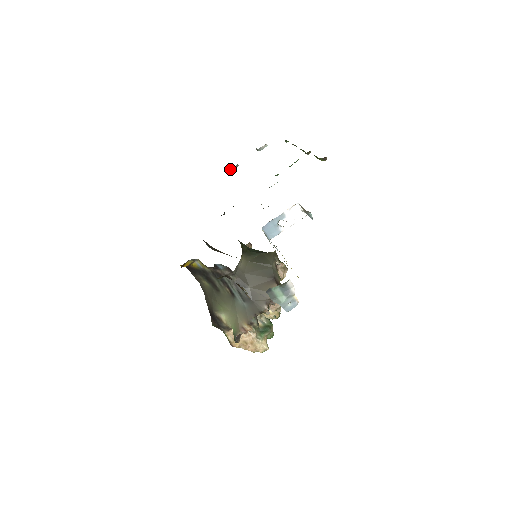
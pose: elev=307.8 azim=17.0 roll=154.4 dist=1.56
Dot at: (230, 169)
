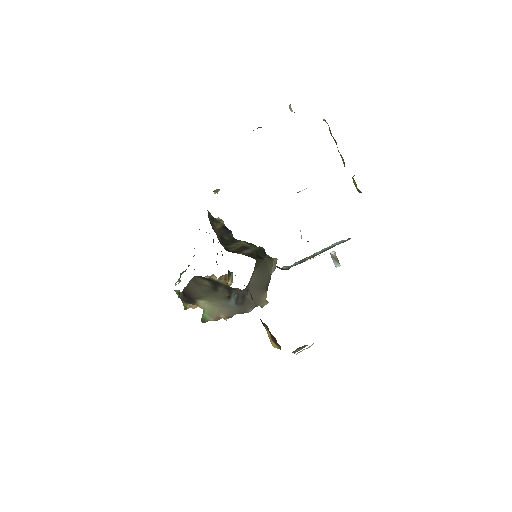
Dot at: occluded
